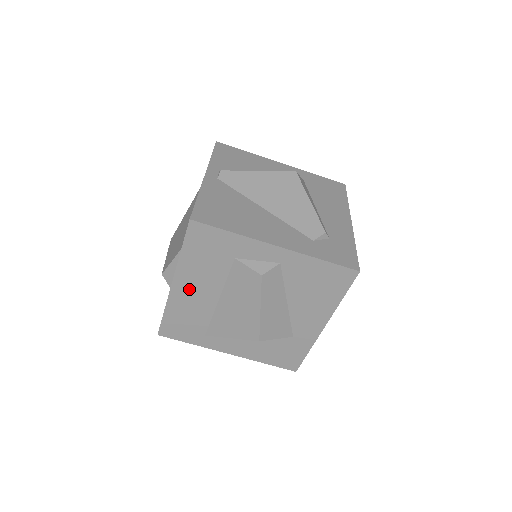
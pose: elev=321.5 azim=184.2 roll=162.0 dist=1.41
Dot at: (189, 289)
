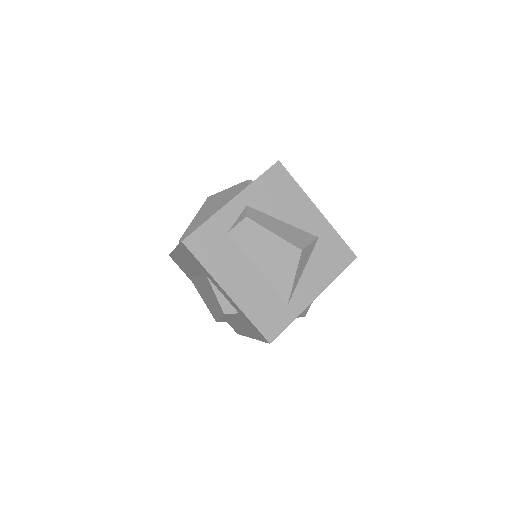
Dot at: (238, 284)
